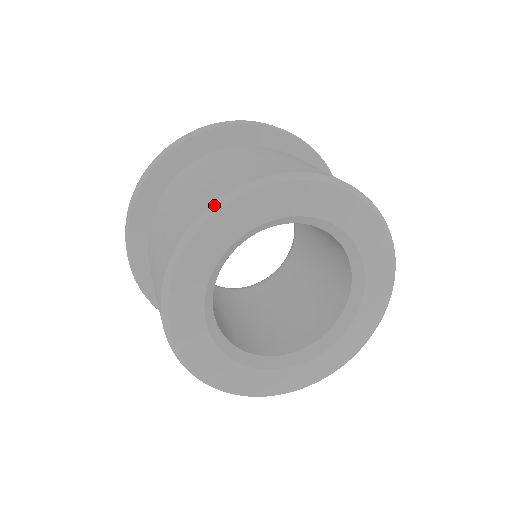
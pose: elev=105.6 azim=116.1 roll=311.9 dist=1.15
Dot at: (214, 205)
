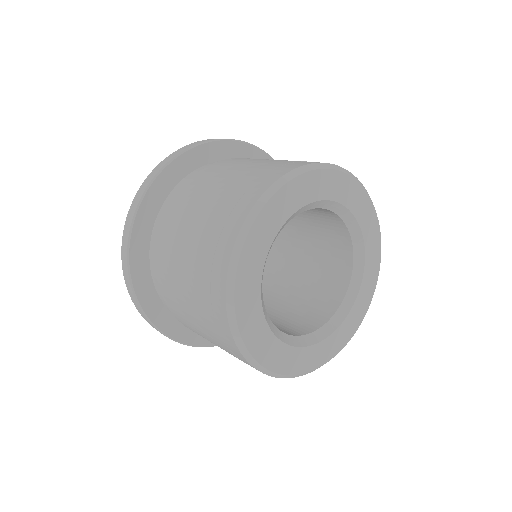
Dot at: (262, 198)
